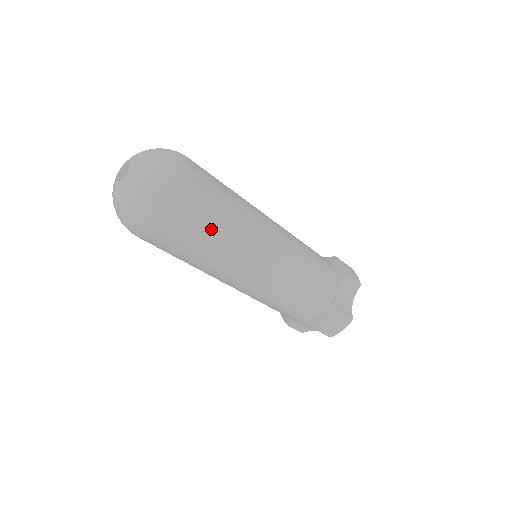
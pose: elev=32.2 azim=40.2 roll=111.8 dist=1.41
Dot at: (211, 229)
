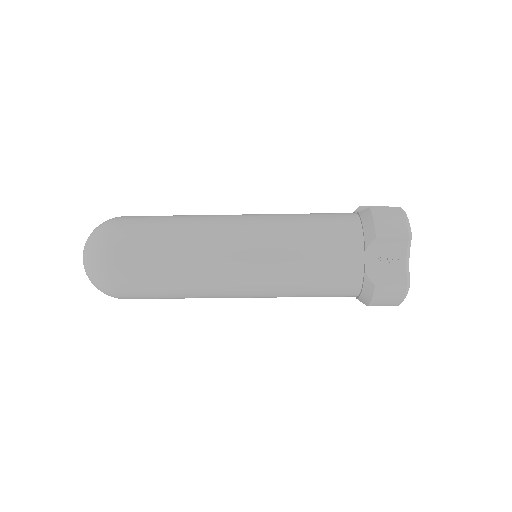
Dot at: (153, 281)
